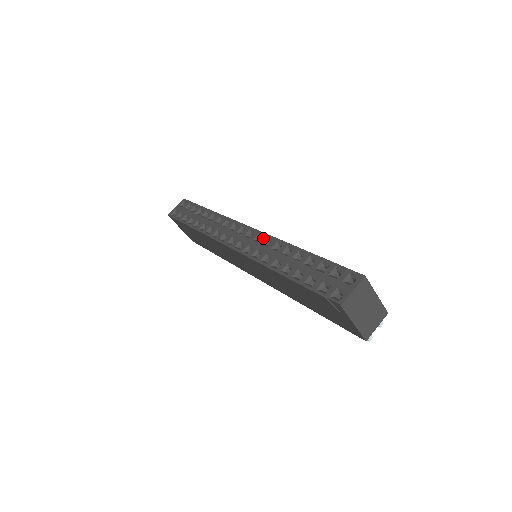
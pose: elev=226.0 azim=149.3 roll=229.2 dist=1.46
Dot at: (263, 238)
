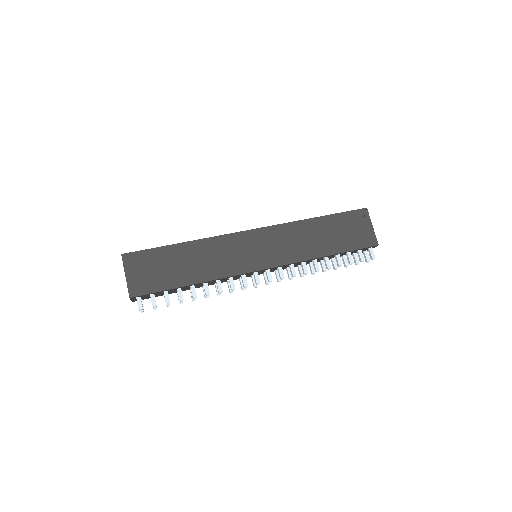
Dot at: occluded
